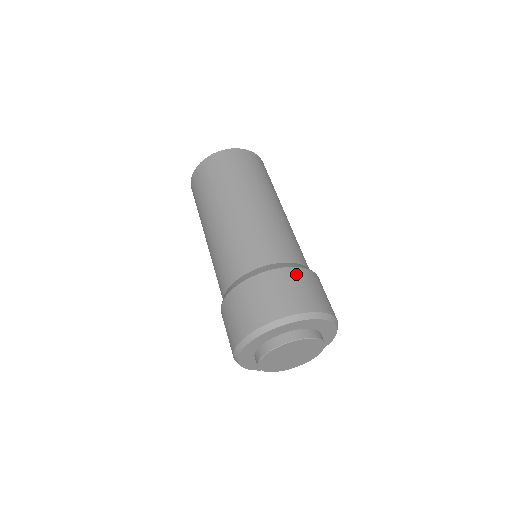
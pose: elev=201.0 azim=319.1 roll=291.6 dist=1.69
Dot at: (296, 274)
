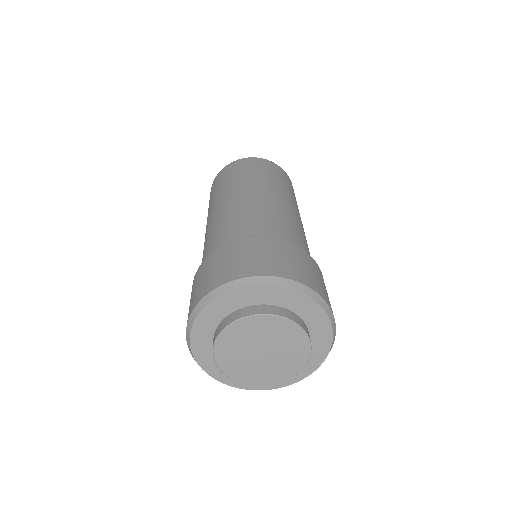
Dot at: (218, 254)
